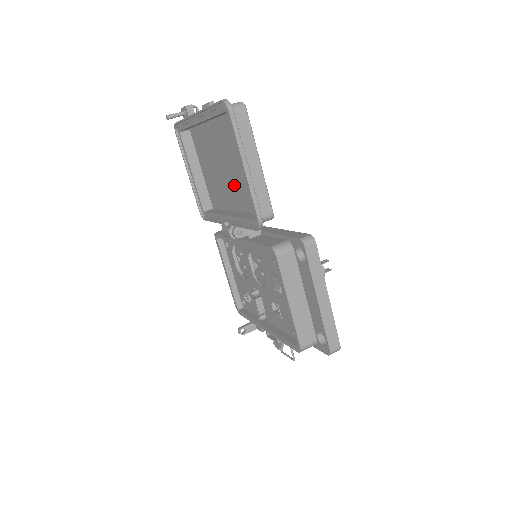
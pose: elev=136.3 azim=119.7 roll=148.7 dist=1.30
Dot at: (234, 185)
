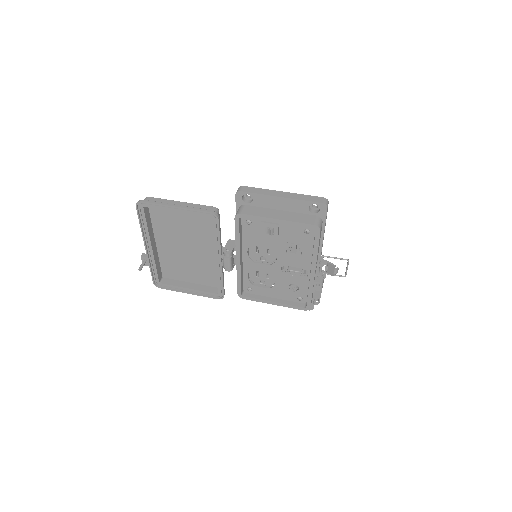
Dot at: (198, 242)
